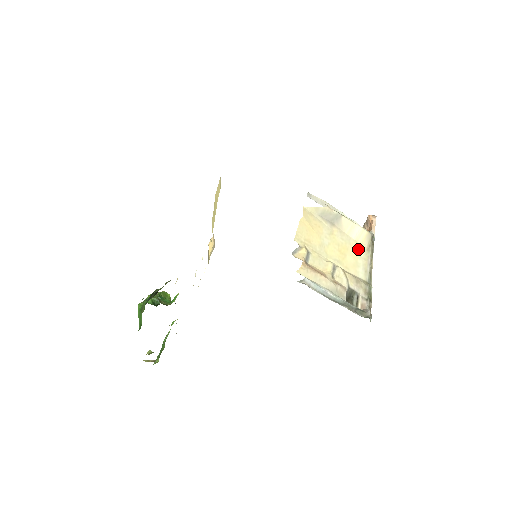
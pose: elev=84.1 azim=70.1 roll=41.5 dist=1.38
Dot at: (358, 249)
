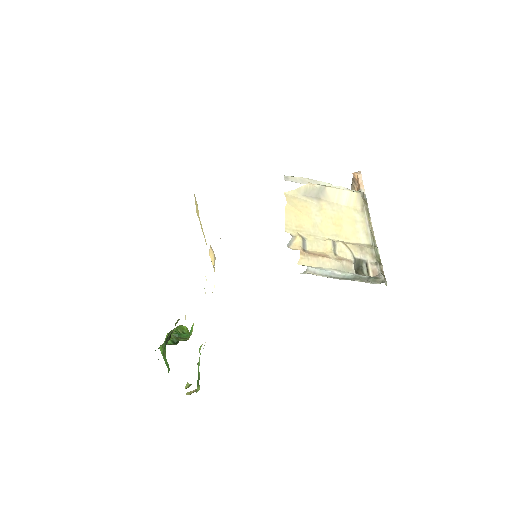
Dot at: (352, 214)
